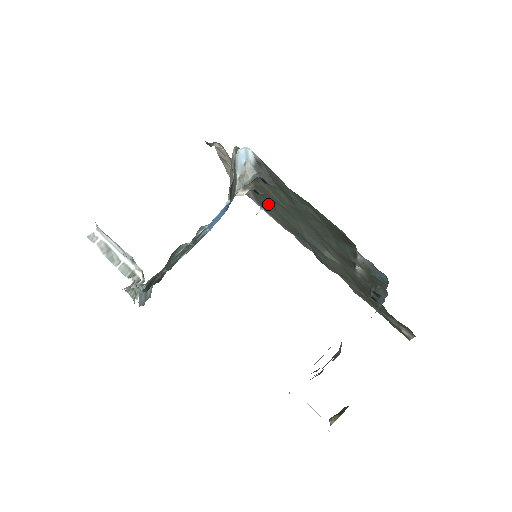
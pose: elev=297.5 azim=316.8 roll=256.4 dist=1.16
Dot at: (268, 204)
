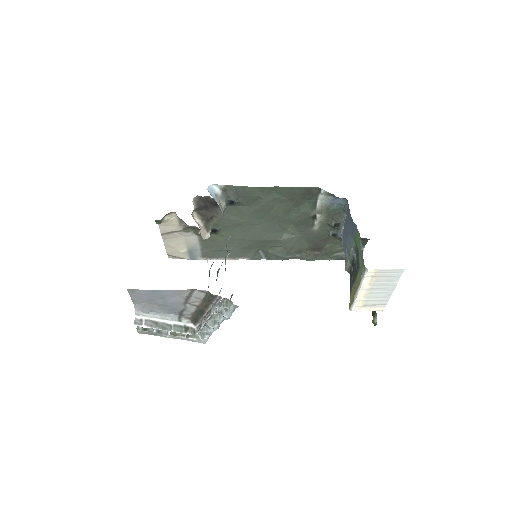
Dot at: (221, 240)
